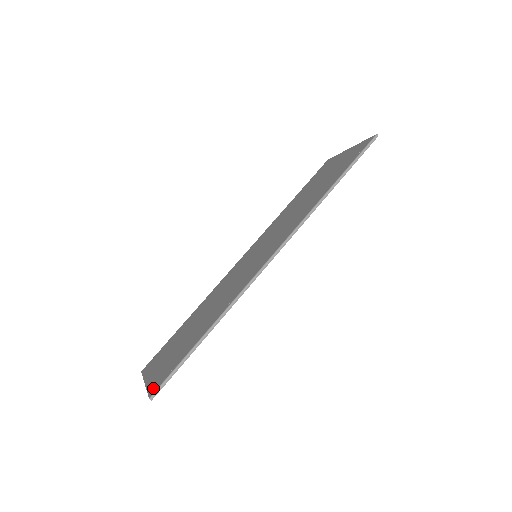
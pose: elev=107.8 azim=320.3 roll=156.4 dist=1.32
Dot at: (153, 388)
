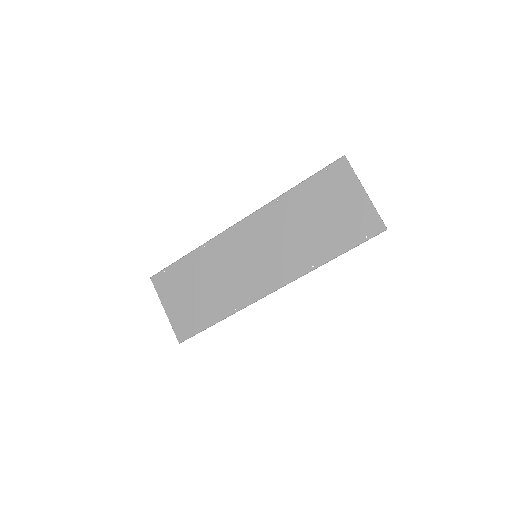
Dot at: (179, 334)
